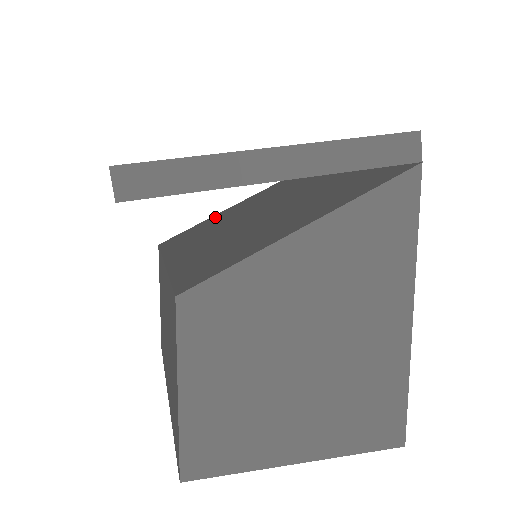
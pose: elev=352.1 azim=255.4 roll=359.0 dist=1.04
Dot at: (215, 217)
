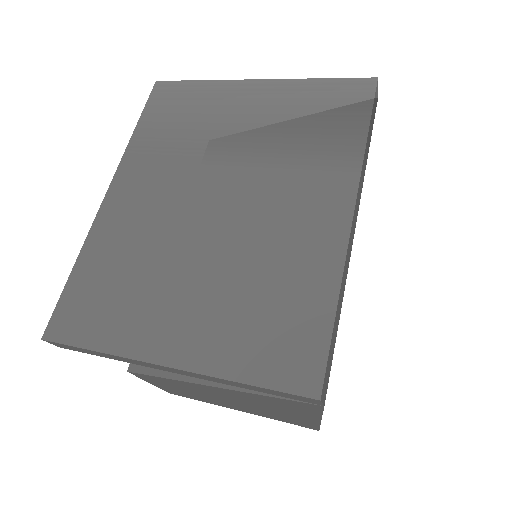
Dot at: occluded
